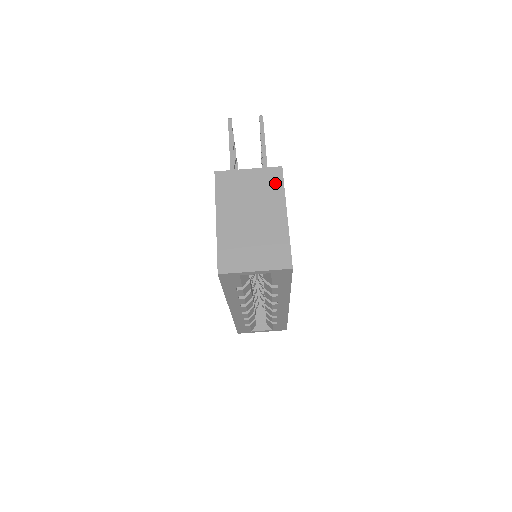
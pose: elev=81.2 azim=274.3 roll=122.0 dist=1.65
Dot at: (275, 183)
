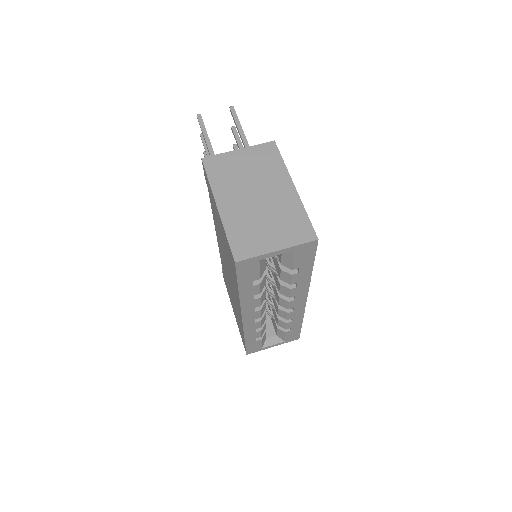
Dot at: (272, 158)
